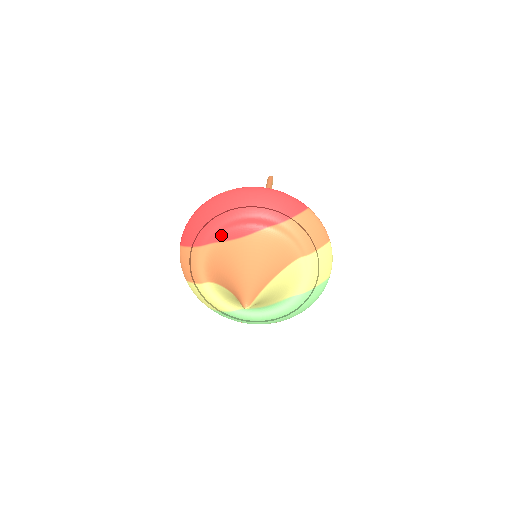
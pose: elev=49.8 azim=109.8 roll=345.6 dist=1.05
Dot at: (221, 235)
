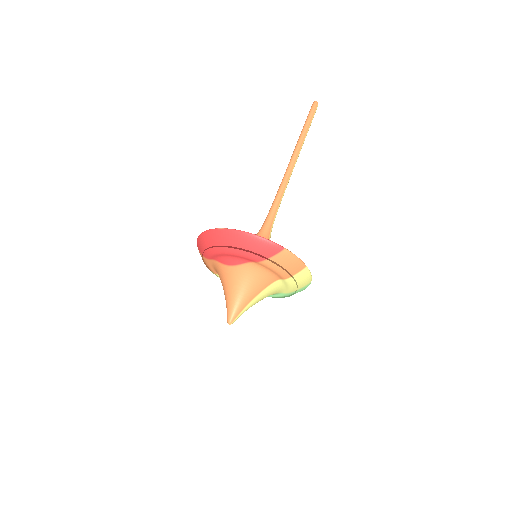
Dot at: (219, 258)
